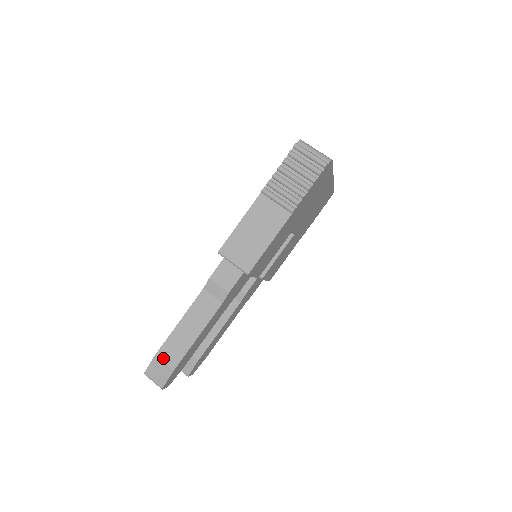
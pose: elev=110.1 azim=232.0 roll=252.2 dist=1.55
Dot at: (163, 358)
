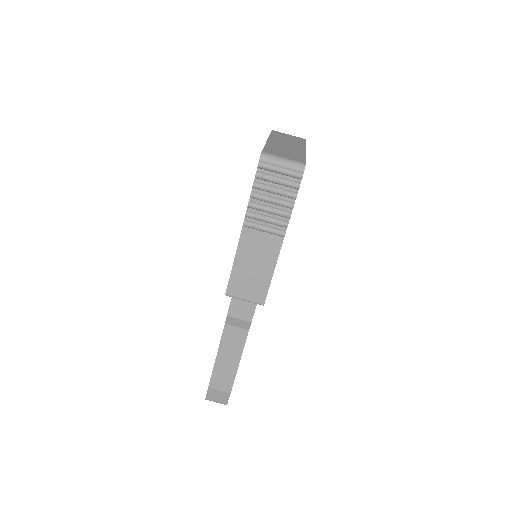
Dot at: (216, 387)
